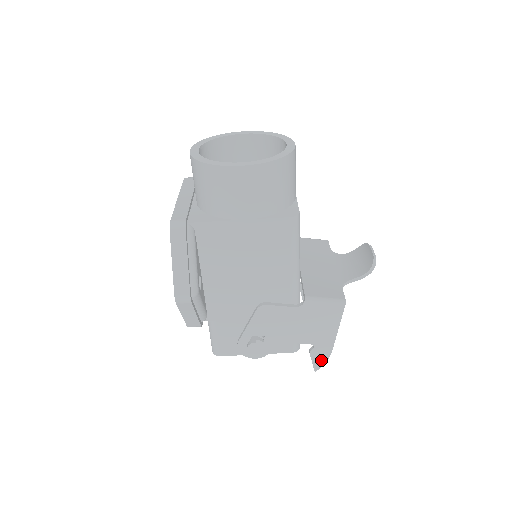
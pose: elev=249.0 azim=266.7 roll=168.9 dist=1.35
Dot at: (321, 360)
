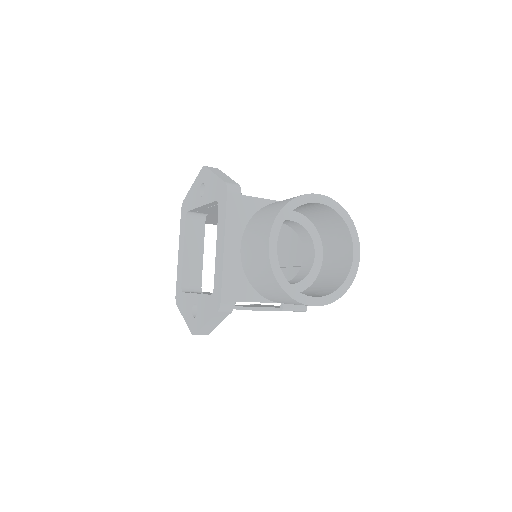
Dot at: occluded
